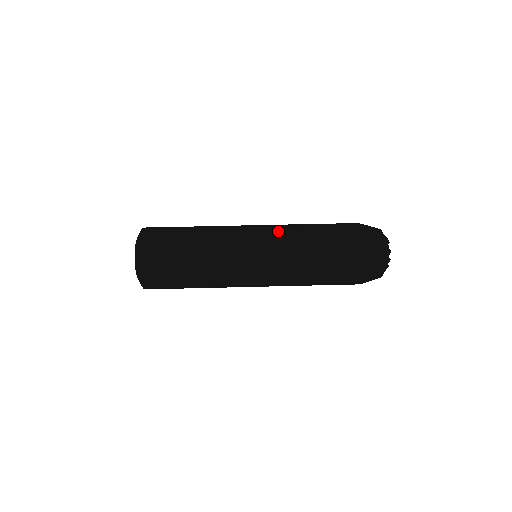
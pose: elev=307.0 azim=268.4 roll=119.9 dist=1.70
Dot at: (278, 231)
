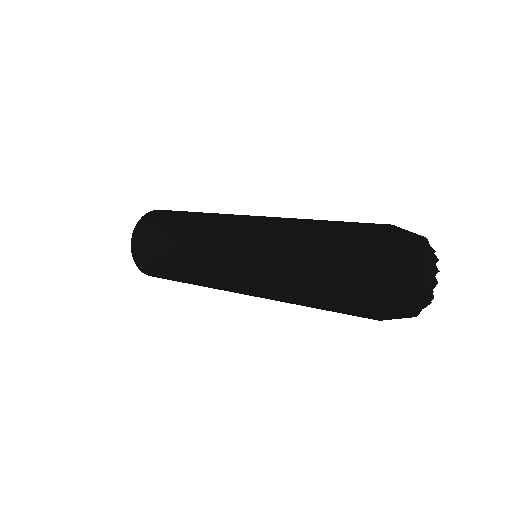
Dot at: occluded
